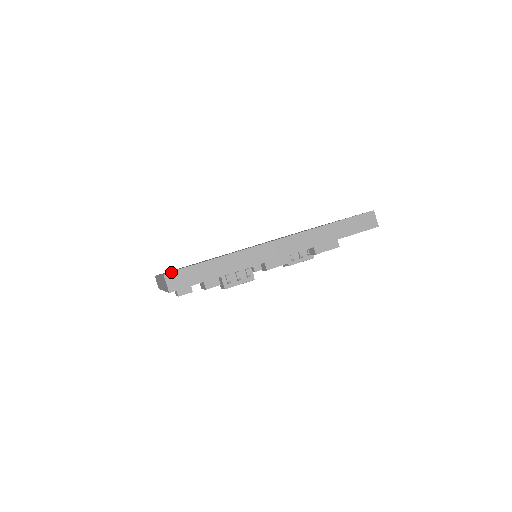
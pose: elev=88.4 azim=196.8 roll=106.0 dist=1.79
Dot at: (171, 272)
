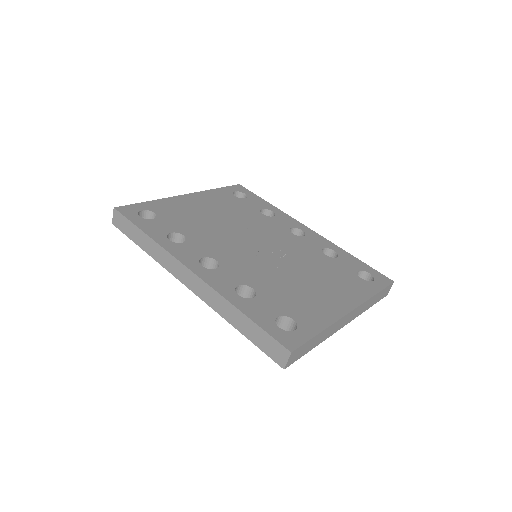
Dot at: (118, 211)
